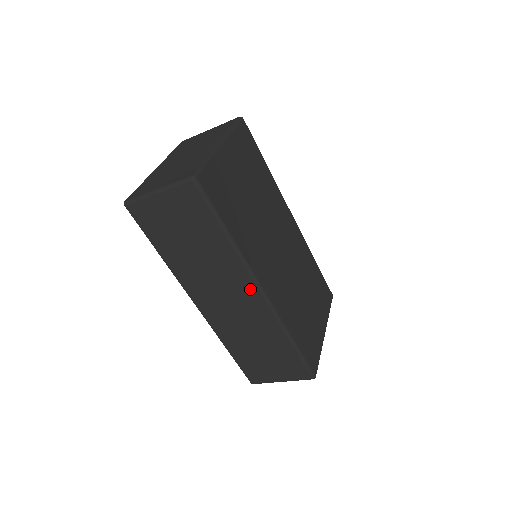
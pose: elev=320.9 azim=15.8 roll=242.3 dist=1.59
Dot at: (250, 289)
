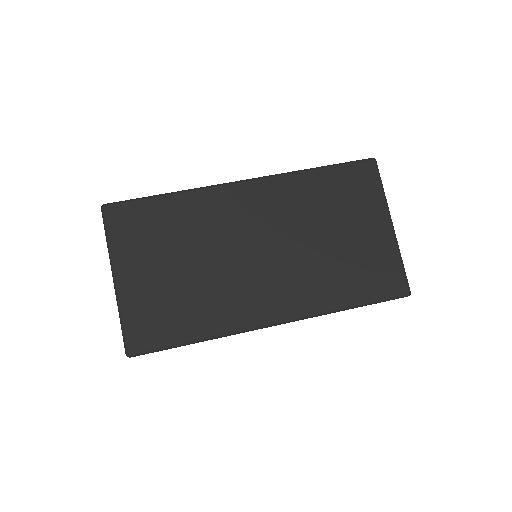
Dot at: occluded
